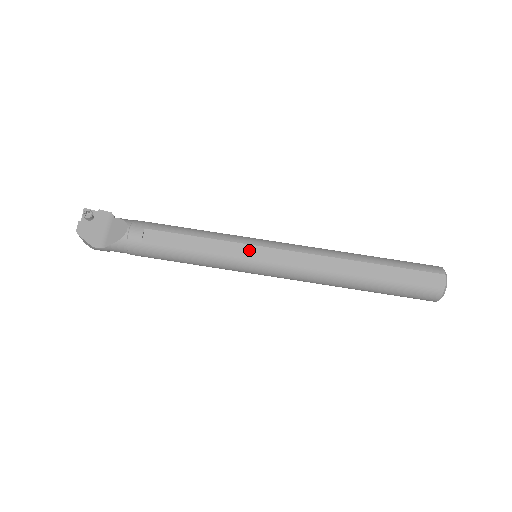
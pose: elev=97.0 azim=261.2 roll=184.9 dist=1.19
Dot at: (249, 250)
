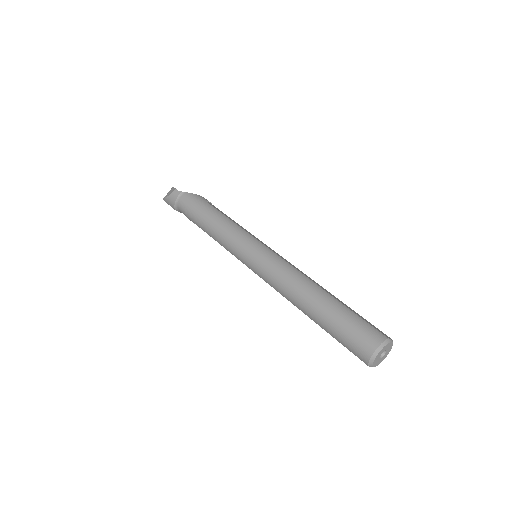
Dot at: (261, 241)
